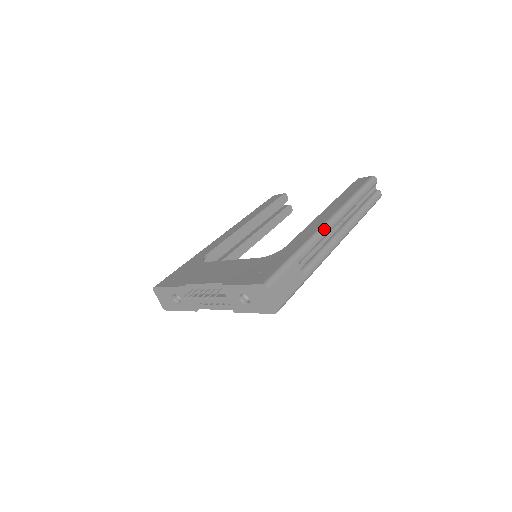
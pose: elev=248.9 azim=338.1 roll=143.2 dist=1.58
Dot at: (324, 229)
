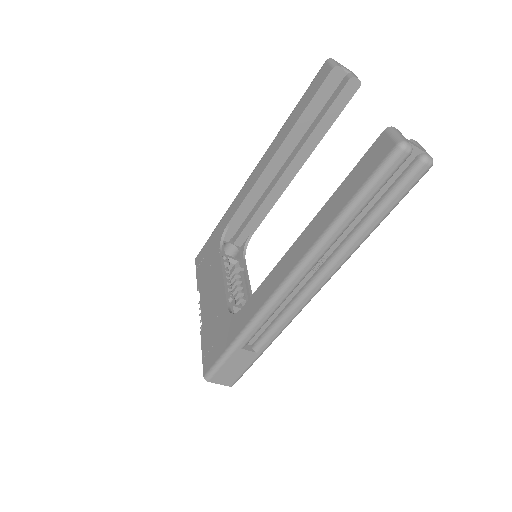
Dot at: (274, 301)
